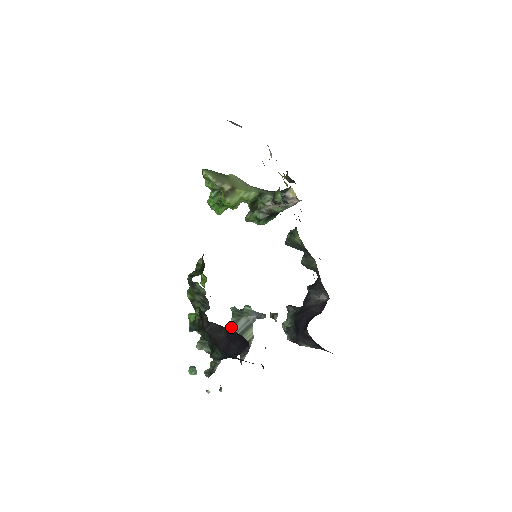
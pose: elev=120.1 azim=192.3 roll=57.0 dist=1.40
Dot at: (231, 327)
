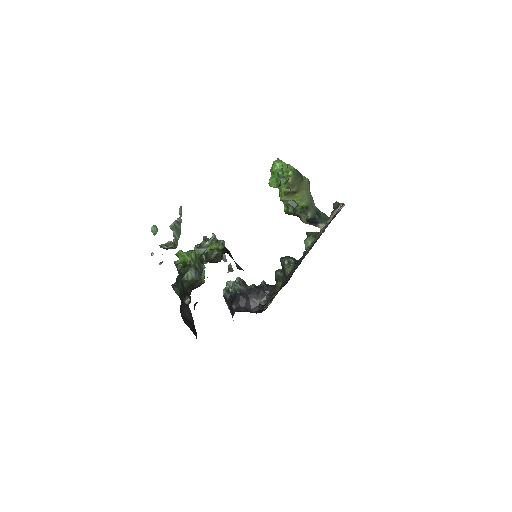
Dot at: (201, 247)
